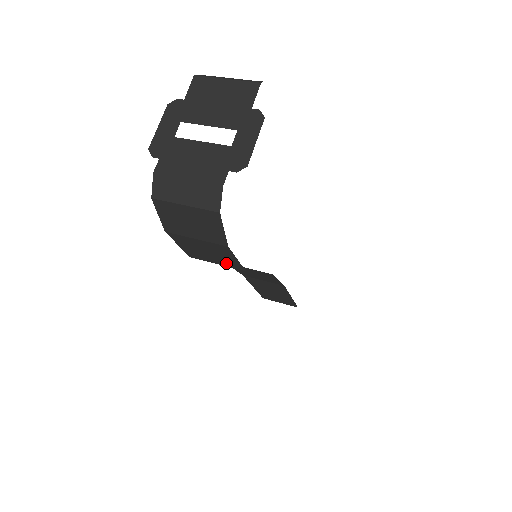
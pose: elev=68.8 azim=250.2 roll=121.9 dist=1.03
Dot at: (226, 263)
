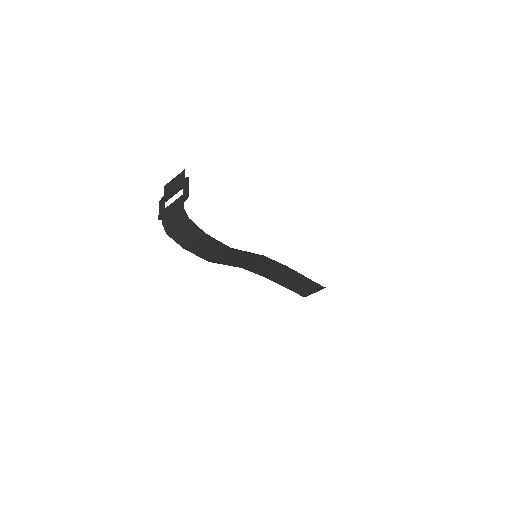
Dot at: (220, 250)
